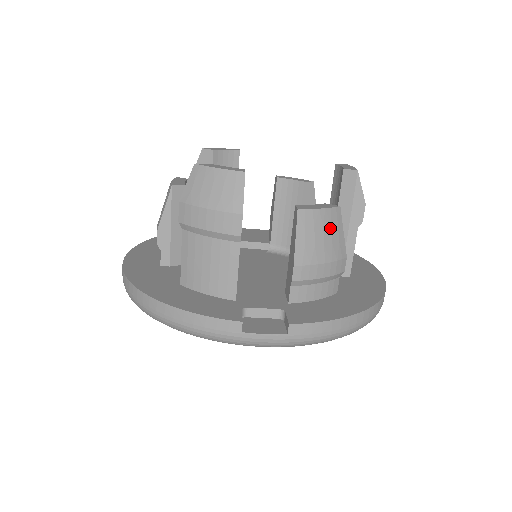
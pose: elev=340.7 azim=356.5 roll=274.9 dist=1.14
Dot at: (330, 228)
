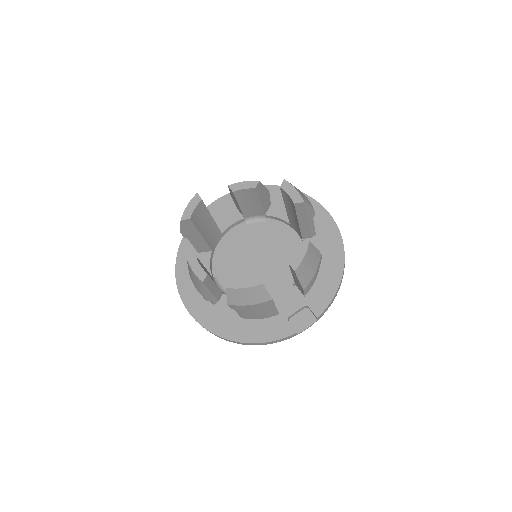
Dot at: (311, 258)
